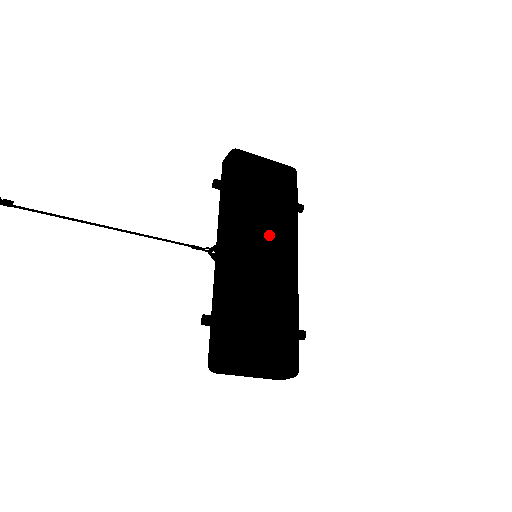
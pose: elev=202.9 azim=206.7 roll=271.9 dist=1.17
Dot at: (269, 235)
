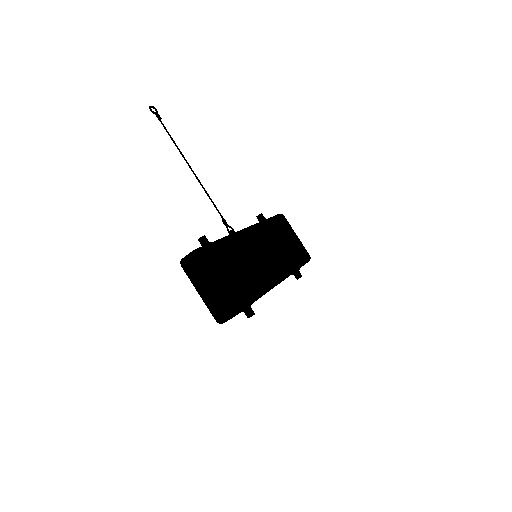
Dot at: (273, 255)
